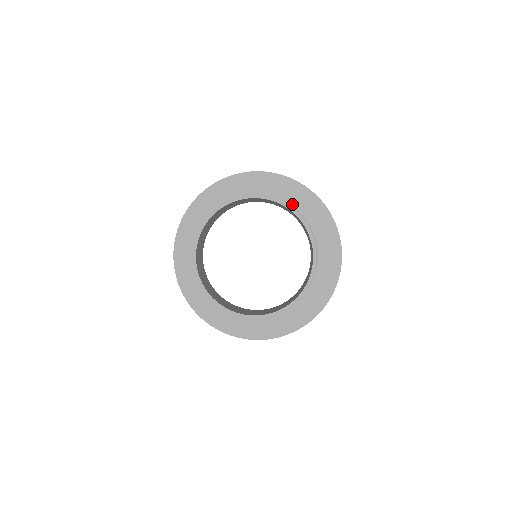
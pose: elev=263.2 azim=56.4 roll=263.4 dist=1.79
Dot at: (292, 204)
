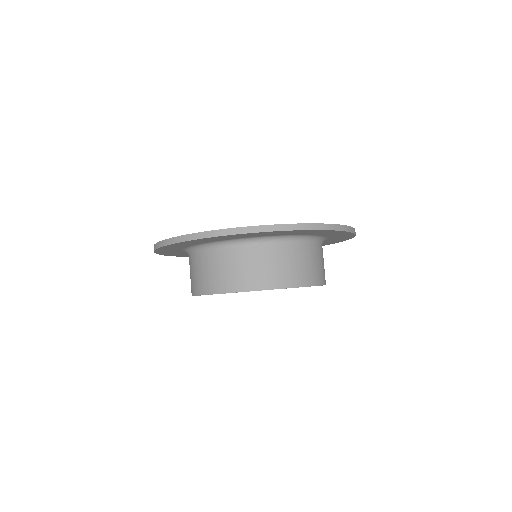
Dot at: occluded
